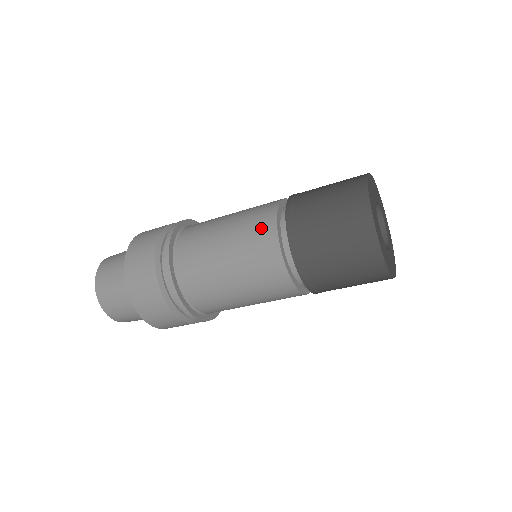
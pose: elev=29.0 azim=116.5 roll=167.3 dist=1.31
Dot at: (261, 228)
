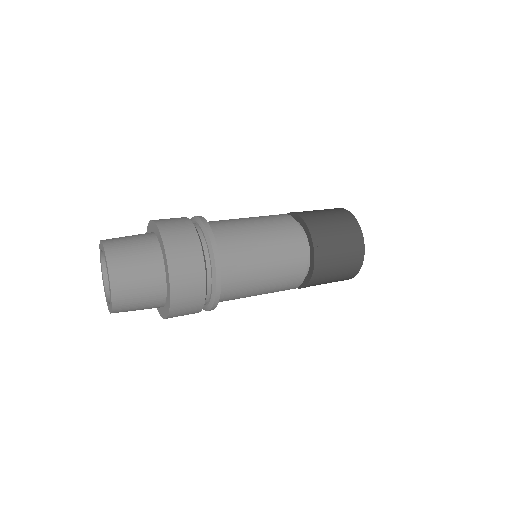
Dot at: (293, 282)
